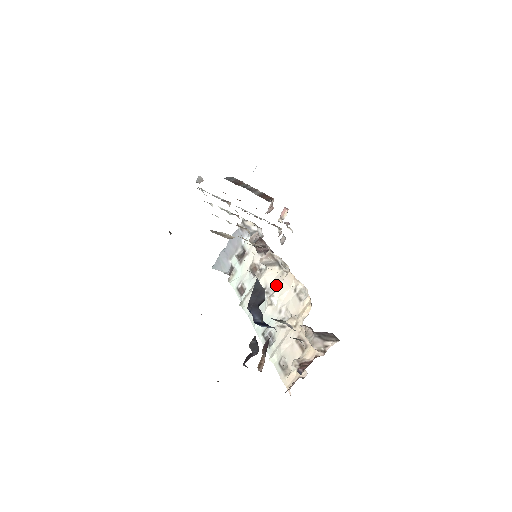
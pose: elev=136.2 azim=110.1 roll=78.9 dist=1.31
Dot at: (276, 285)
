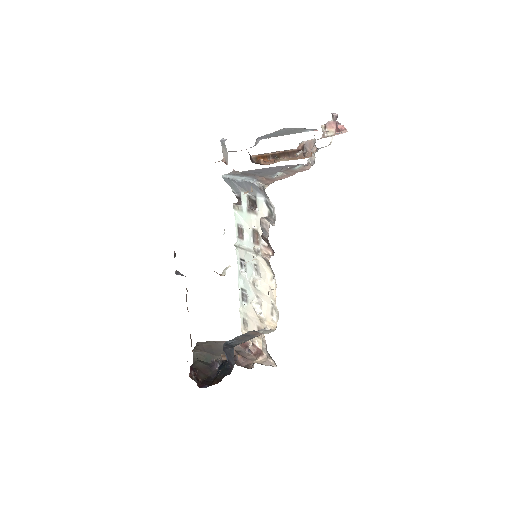
Dot at: (263, 279)
